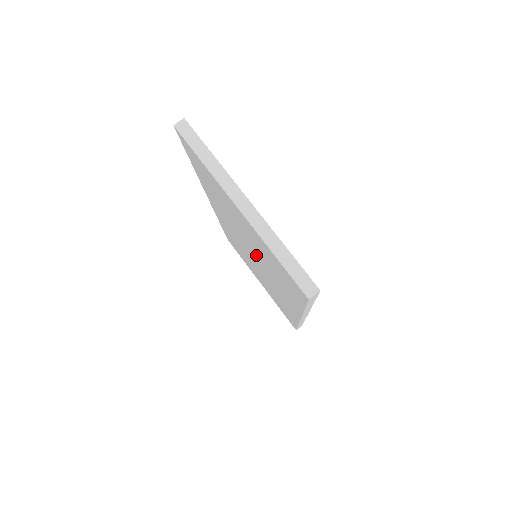
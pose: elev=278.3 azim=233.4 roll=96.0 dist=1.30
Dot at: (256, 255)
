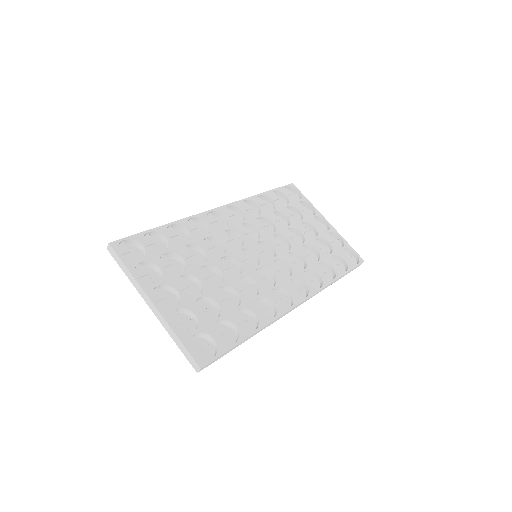
Dot at: occluded
